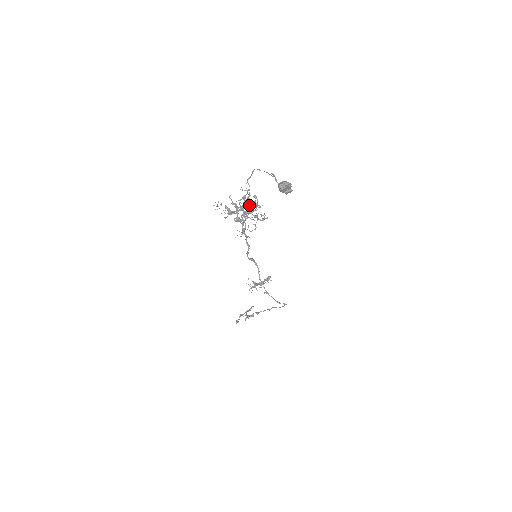
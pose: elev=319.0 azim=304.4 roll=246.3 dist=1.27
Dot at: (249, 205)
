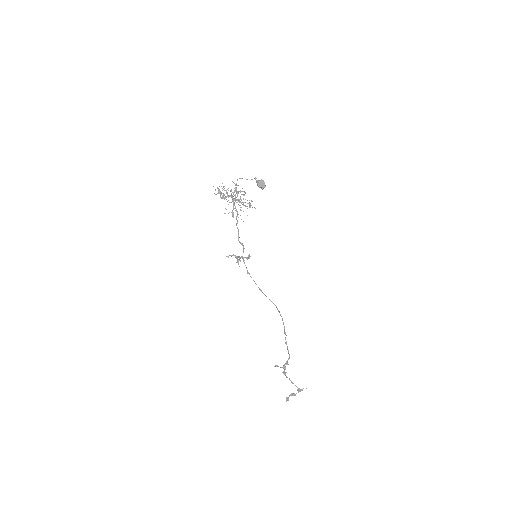
Dot at: (241, 199)
